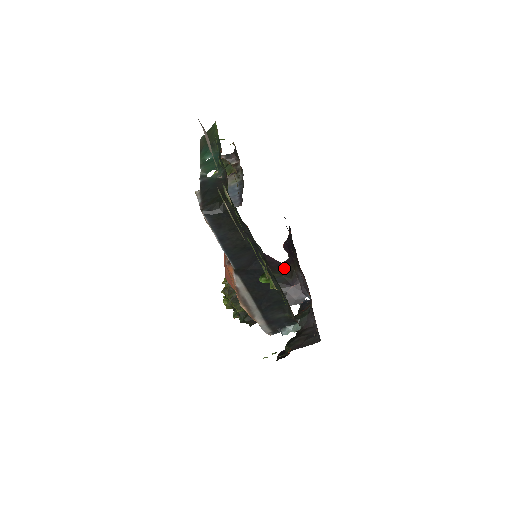
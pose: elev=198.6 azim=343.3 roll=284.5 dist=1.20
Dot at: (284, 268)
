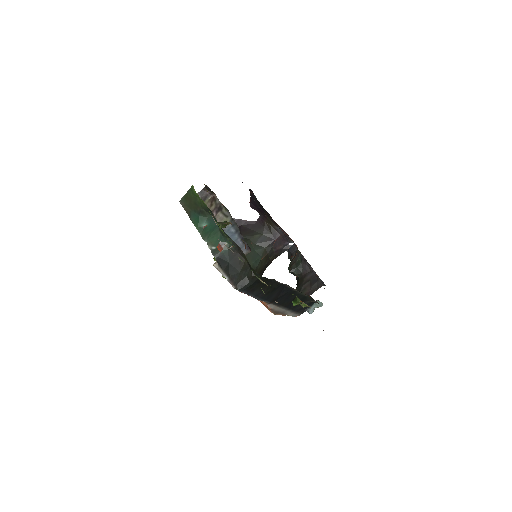
Dot at: (260, 226)
